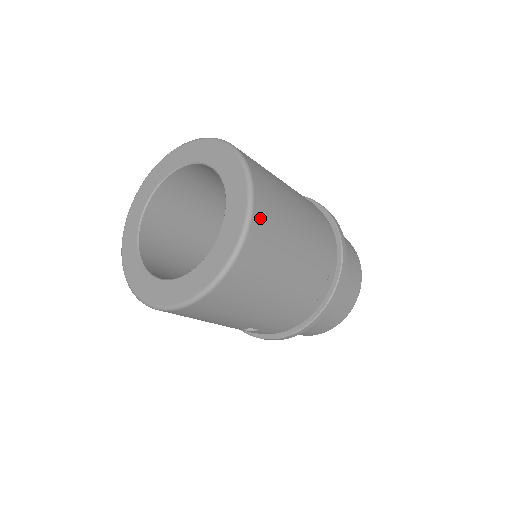
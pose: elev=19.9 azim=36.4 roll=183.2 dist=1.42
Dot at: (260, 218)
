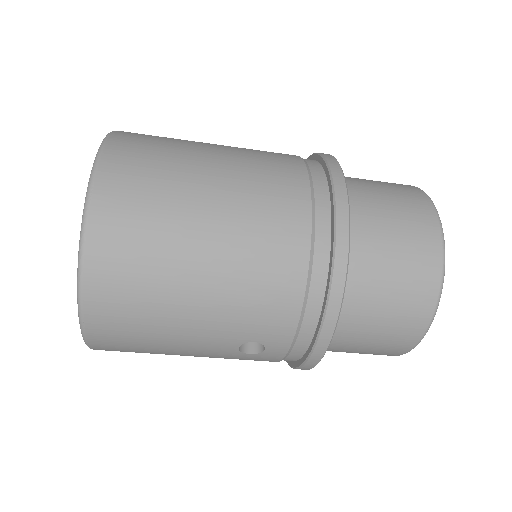
Dot at: (114, 172)
